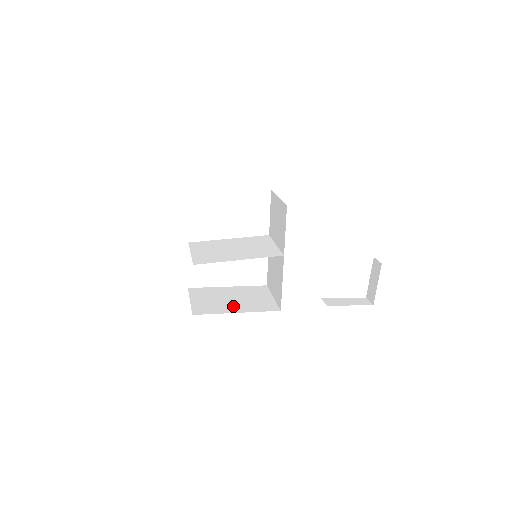
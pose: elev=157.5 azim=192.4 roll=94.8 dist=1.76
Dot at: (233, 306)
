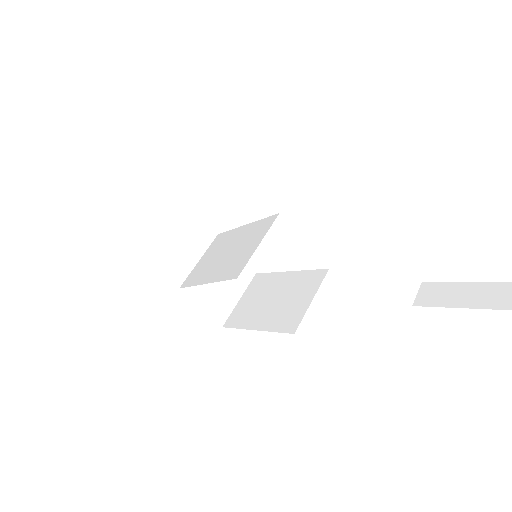
Dot at: (261, 315)
